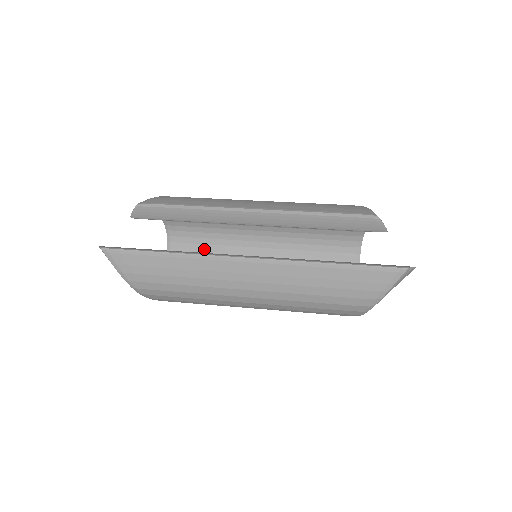
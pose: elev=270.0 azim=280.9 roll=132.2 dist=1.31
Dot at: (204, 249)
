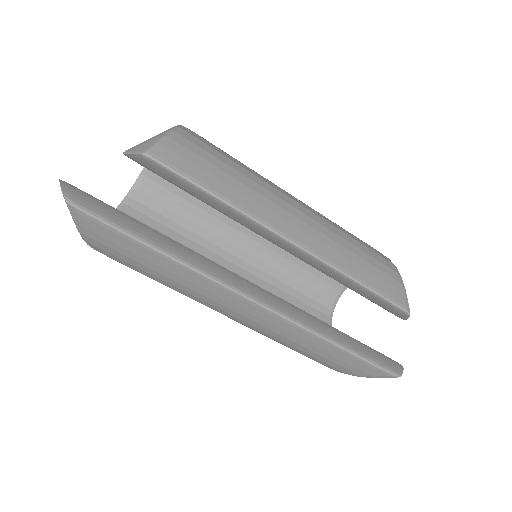
Dot at: occluded
